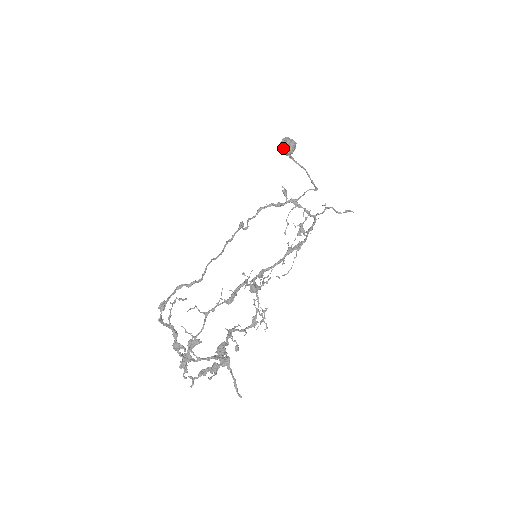
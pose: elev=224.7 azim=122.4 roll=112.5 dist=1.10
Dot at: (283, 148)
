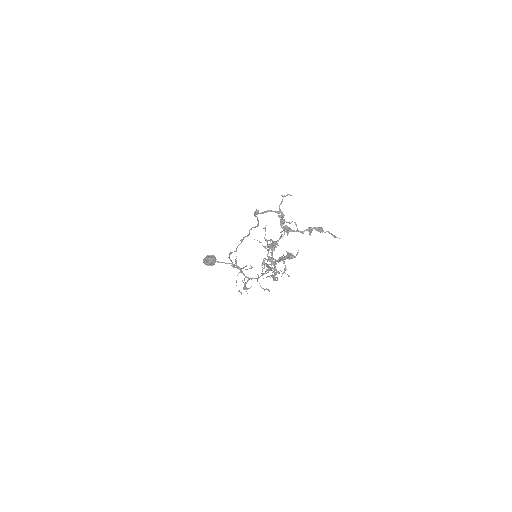
Dot at: (211, 258)
